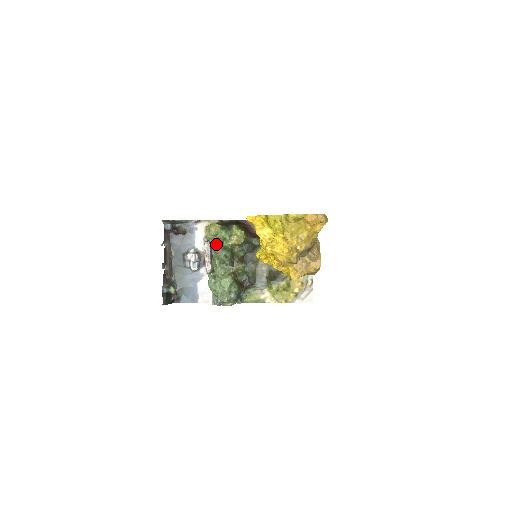
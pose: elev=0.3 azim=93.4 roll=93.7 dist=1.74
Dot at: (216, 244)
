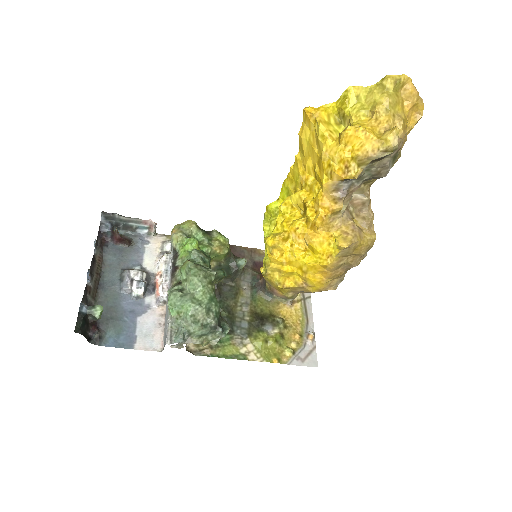
Dot at: (189, 244)
